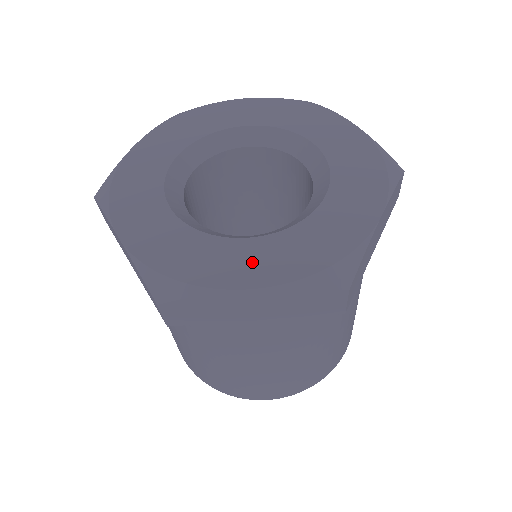
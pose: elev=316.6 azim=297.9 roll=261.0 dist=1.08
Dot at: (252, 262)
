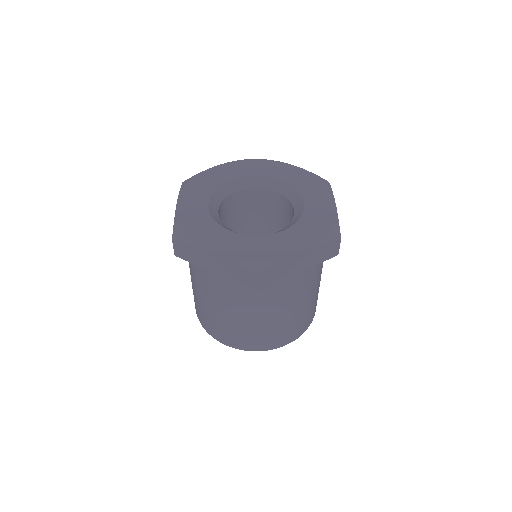
Dot at: (293, 240)
